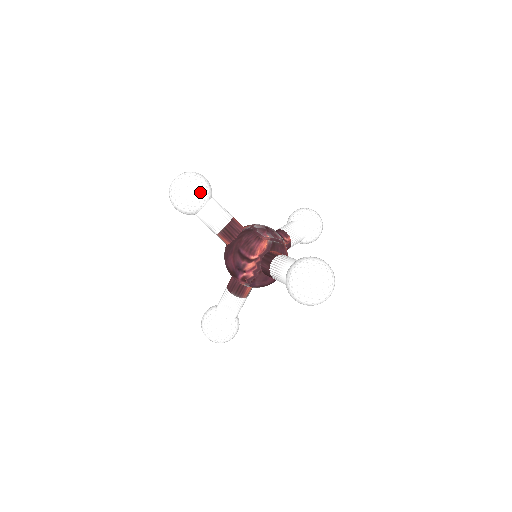
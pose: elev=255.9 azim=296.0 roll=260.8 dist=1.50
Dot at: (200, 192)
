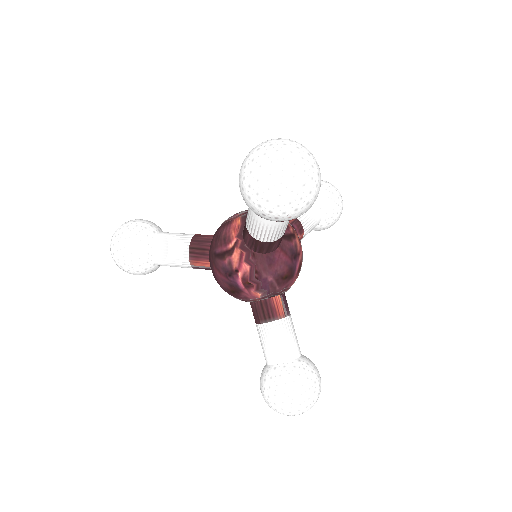
Dot at: (135, 230)
